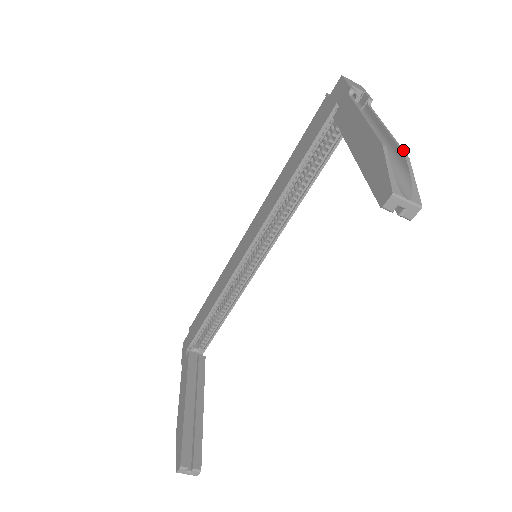
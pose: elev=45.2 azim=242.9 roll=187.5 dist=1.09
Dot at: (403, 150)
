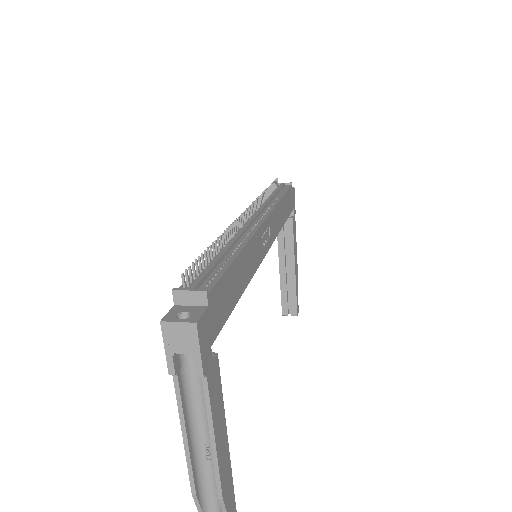
Dot at: (220, 487)
